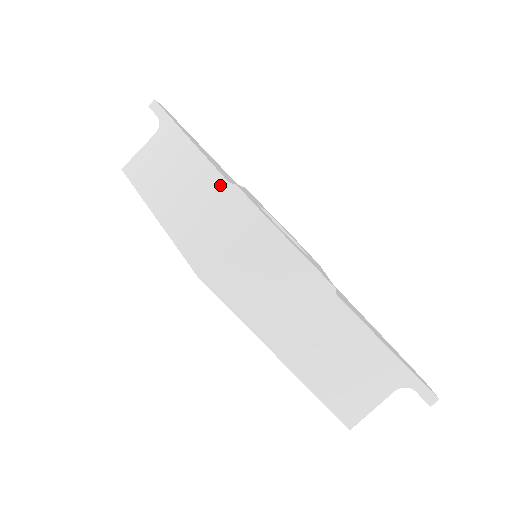
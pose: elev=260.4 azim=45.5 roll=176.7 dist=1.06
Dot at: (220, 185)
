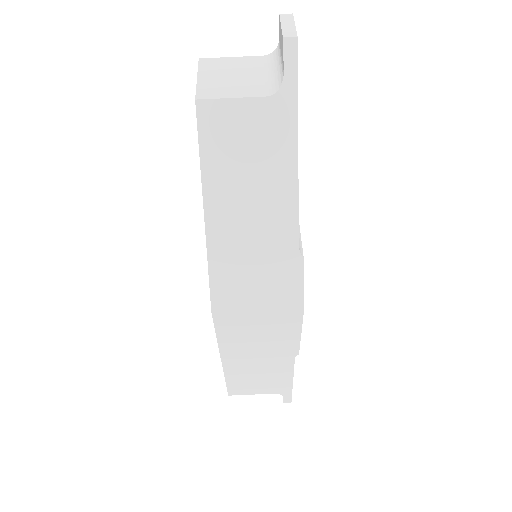
Dot at: (290, 244)
